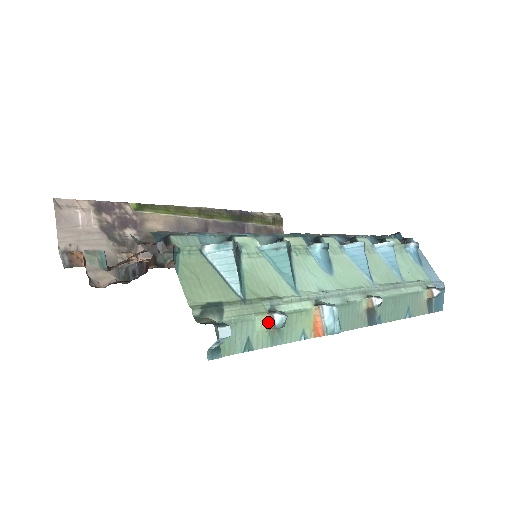
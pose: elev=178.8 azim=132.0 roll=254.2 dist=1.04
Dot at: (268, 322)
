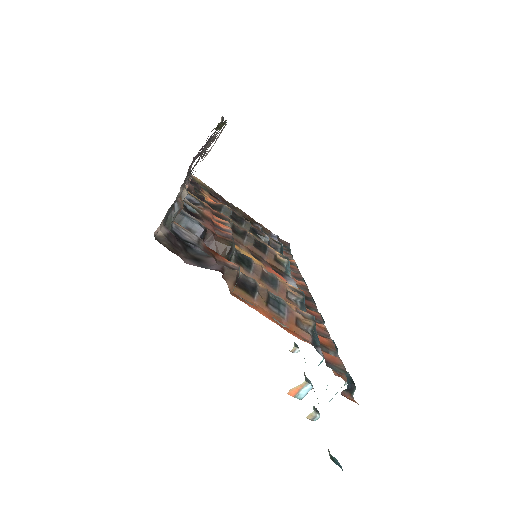
Dot at: (309, 415)
